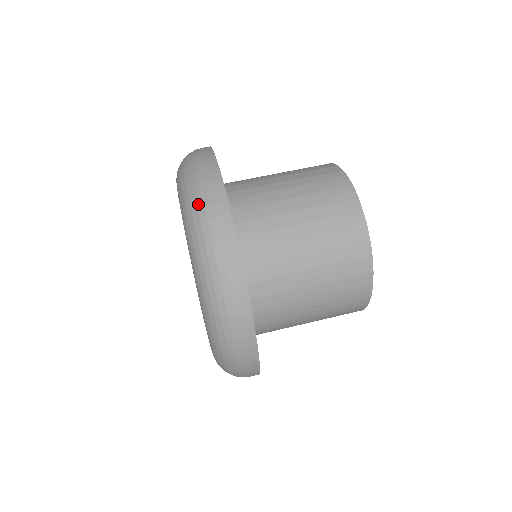
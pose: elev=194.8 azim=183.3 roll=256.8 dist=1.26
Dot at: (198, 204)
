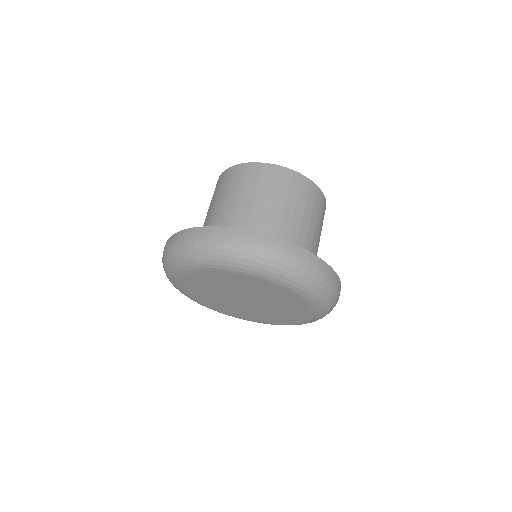
Dot at: (293, 267)
